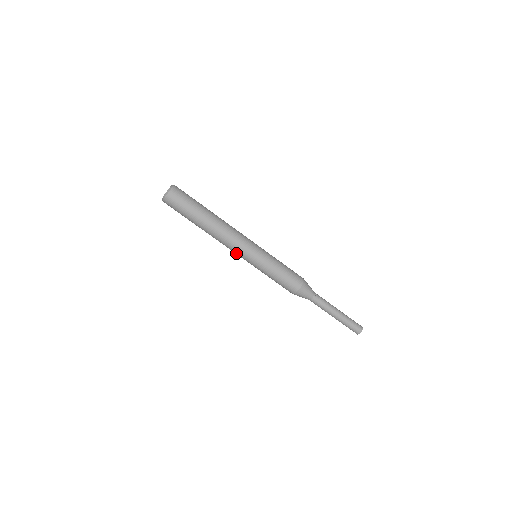
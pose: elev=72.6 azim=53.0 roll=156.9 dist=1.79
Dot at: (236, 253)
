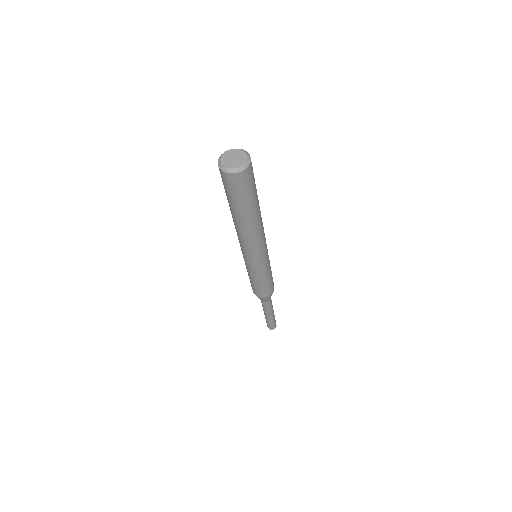
Dot at: occluded
